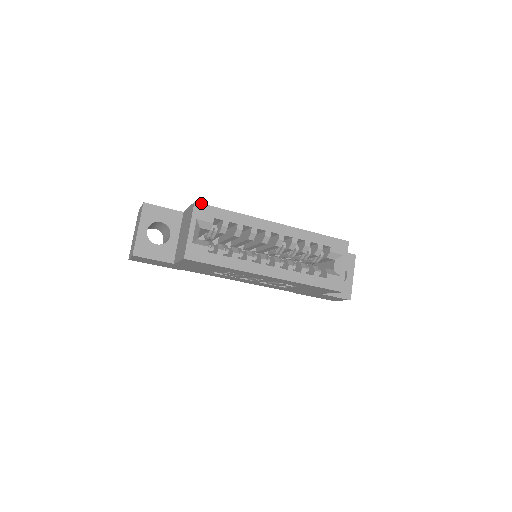
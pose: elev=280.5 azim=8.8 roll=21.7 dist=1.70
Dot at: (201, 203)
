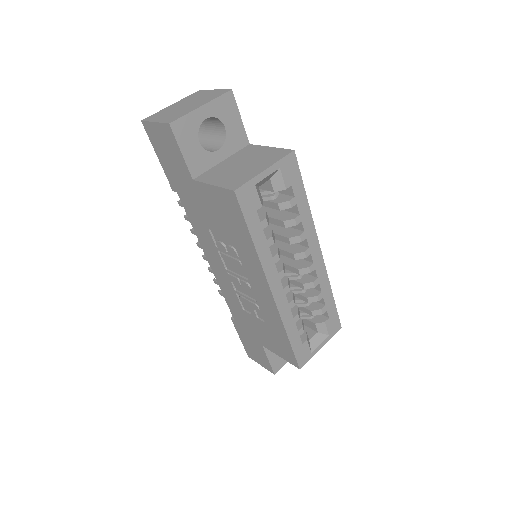
Dot at: occluded
